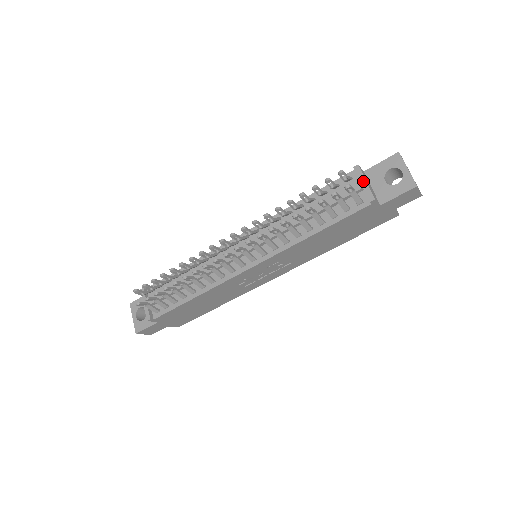
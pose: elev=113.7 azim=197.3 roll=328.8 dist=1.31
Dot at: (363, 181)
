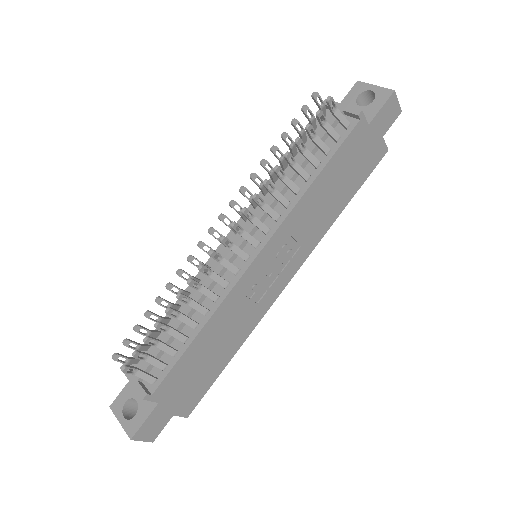
Dot at: (339, 106)
